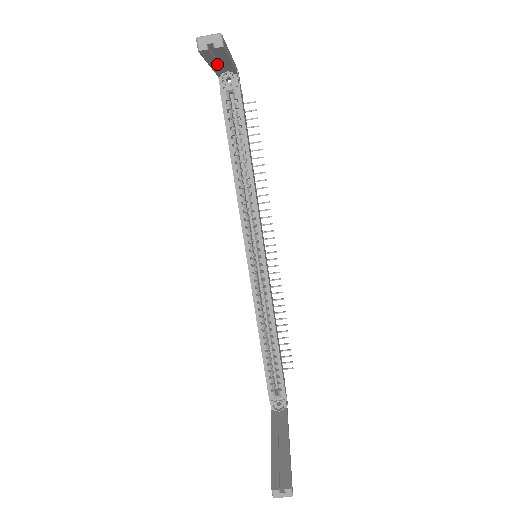
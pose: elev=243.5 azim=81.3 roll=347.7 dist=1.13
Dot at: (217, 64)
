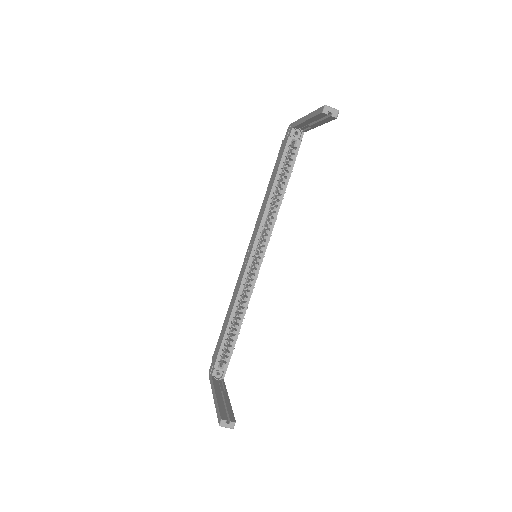
Dot at: (311, 122)
